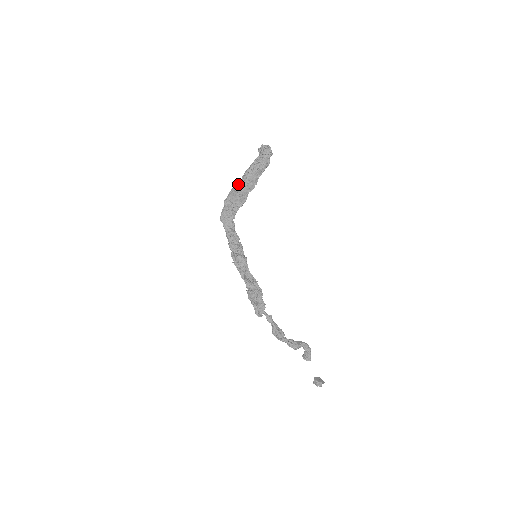
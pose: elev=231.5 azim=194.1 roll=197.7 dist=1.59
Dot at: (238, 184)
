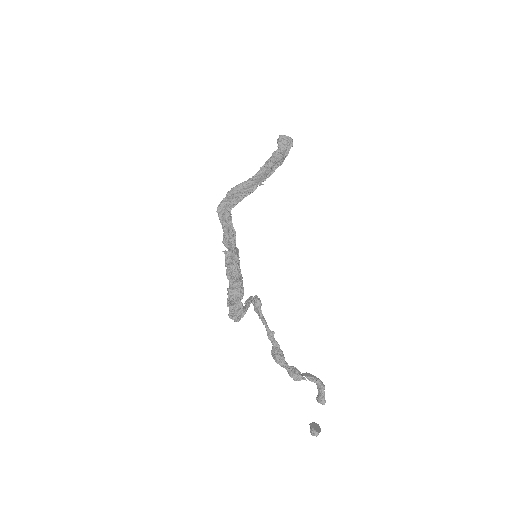
Dot at: (250, 178)
